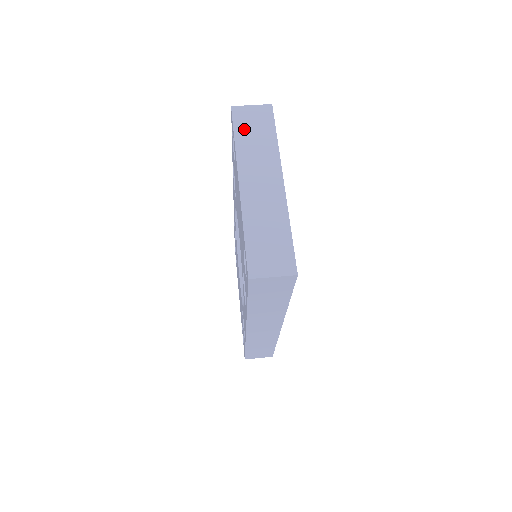
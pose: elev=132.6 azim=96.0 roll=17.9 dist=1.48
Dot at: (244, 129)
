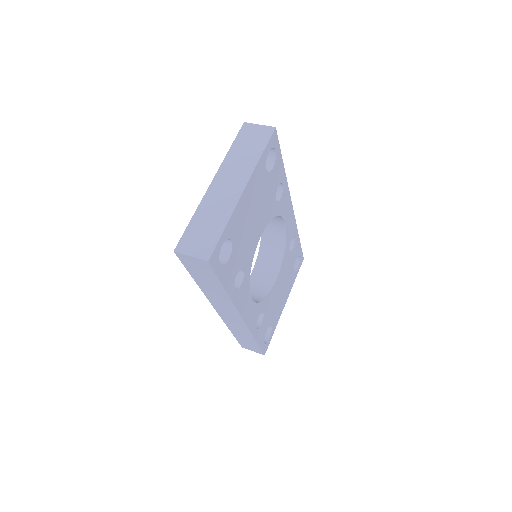
Dot at: (242, 142)
